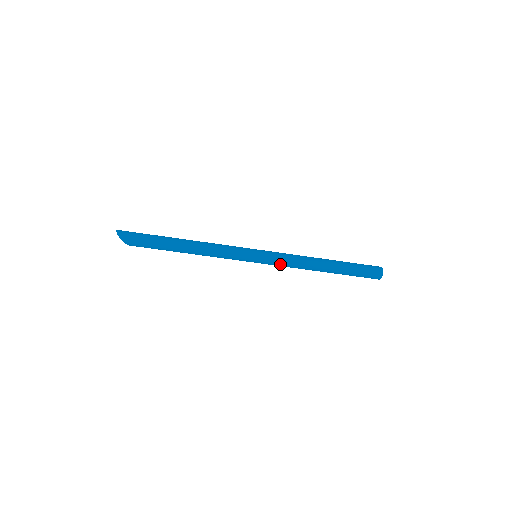
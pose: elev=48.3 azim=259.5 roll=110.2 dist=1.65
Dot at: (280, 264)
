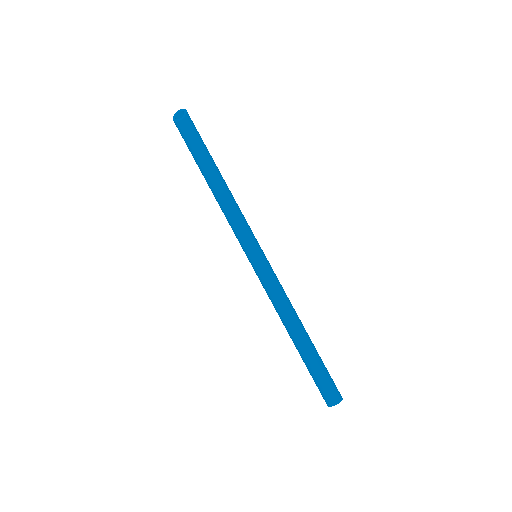
Dot at: (276, 280)
